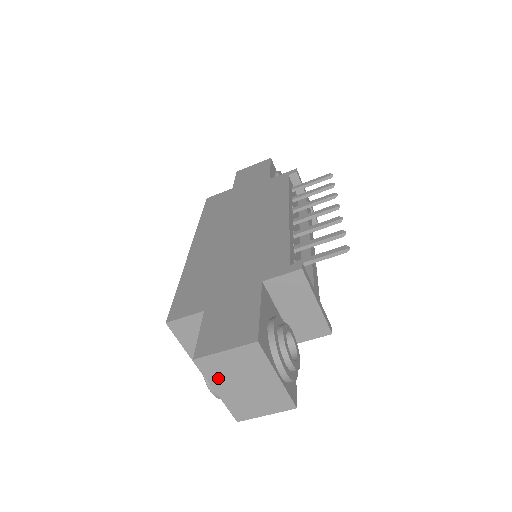
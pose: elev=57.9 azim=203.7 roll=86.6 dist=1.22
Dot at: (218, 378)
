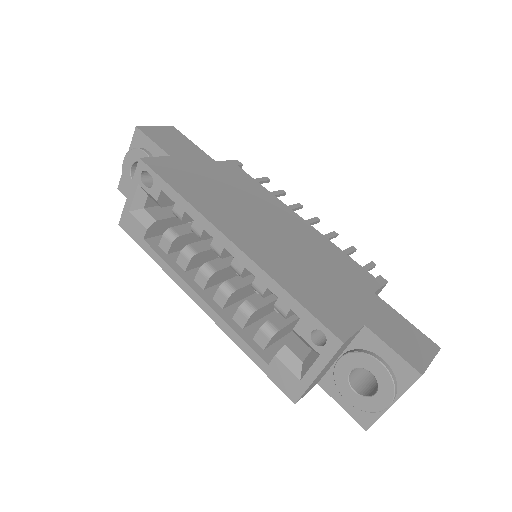
Dot at: occluded
